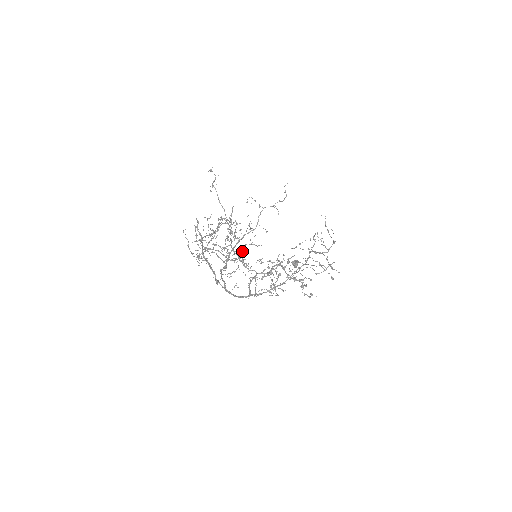
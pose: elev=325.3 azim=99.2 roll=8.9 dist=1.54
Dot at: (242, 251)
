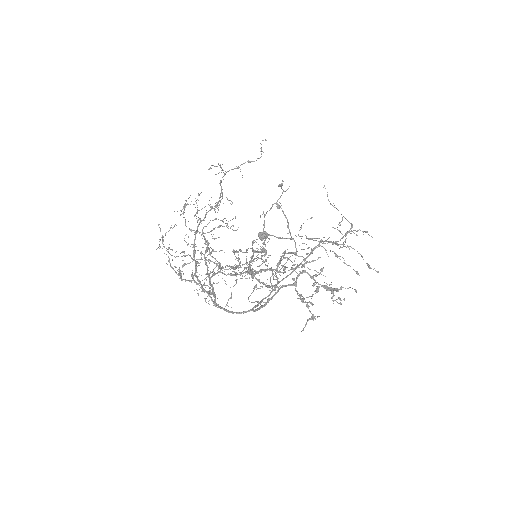
Dot at: (253, 261)
